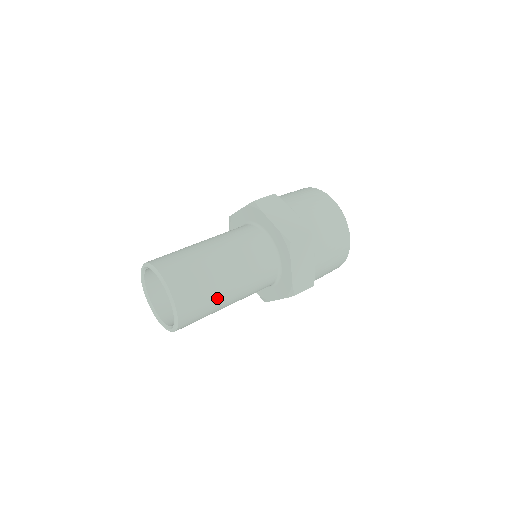
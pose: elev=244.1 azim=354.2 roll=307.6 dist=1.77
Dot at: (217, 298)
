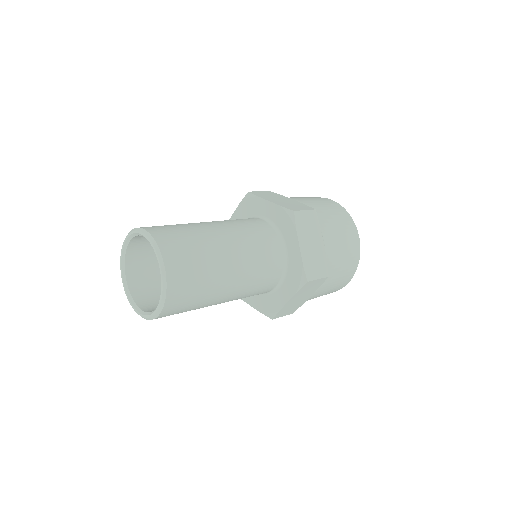
Dot at: (214, 267)
